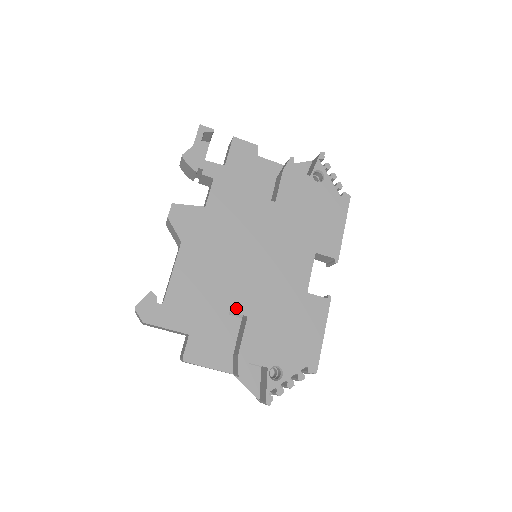
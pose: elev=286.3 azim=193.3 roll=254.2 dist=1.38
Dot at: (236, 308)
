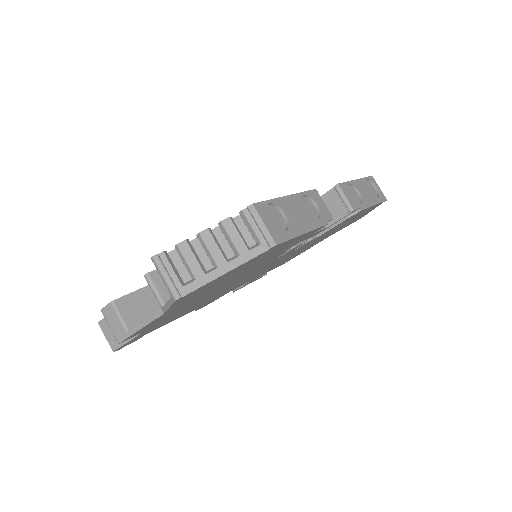
Dot at: occluded
